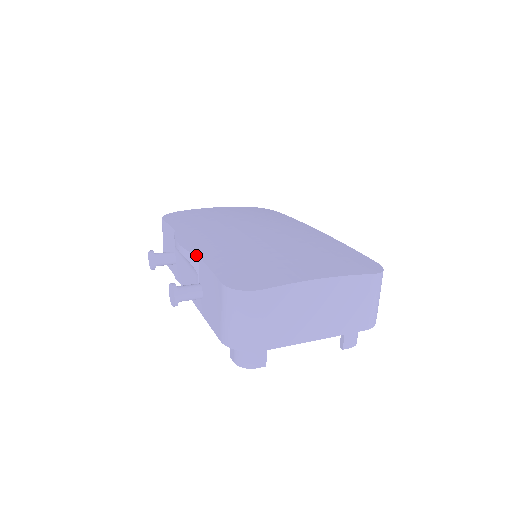
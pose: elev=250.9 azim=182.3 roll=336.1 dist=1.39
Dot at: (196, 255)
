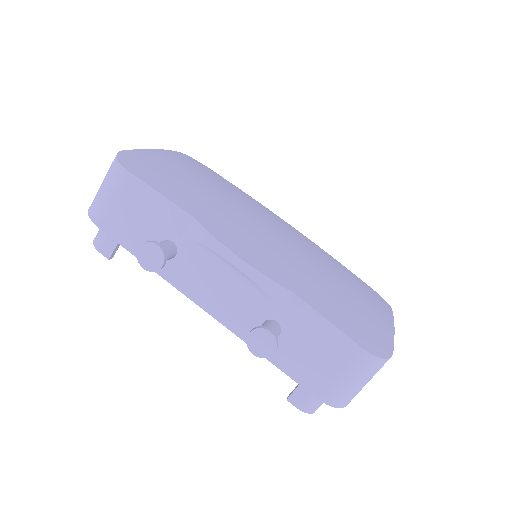
Dot at: (288, 289)
